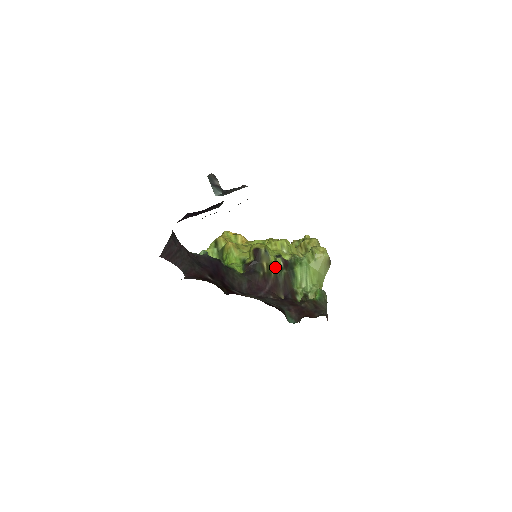
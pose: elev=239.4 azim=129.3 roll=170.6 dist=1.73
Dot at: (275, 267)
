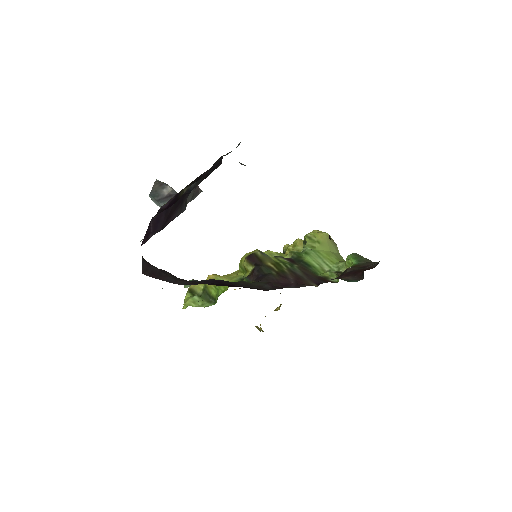
Dot at: (283, 264)
